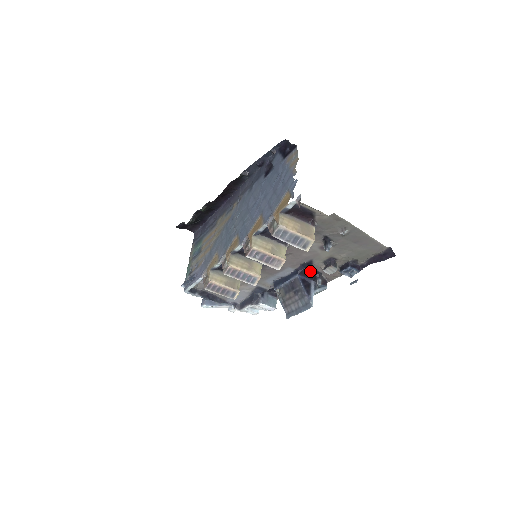
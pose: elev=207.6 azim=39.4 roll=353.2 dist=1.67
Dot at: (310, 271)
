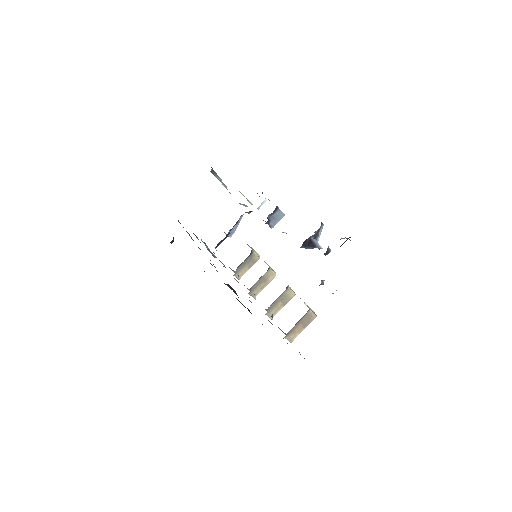
Dot at: occluded
